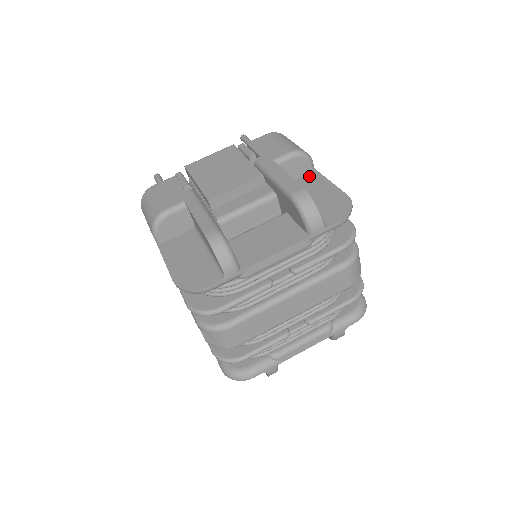
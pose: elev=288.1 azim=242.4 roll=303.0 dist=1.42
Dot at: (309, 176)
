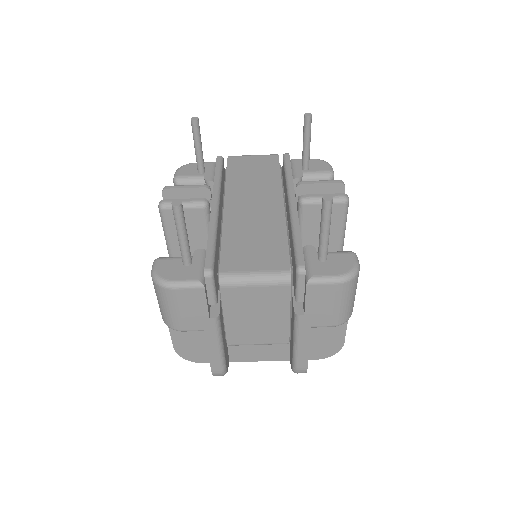
Dot at: occluded
